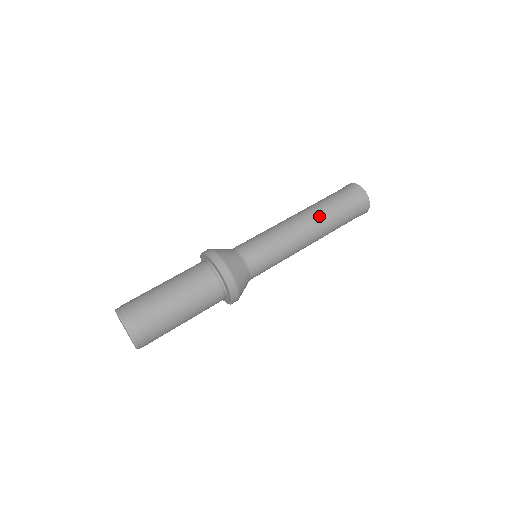
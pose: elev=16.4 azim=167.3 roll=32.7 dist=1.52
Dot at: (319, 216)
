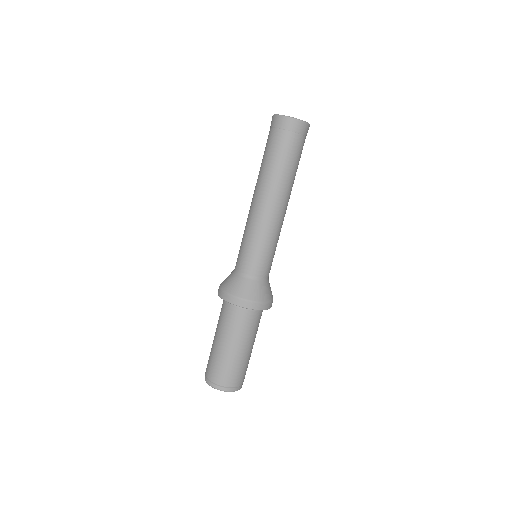
Dot at: (289, 188)
